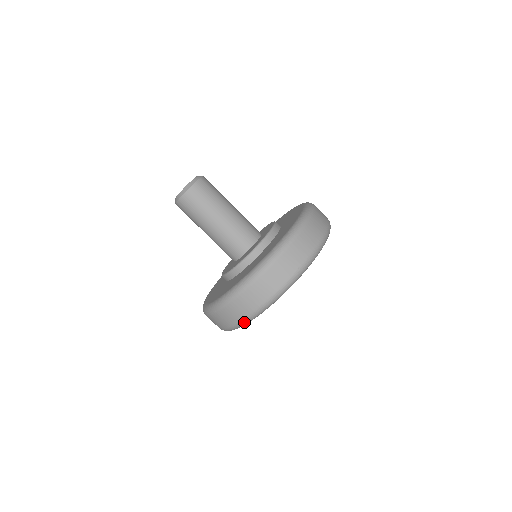
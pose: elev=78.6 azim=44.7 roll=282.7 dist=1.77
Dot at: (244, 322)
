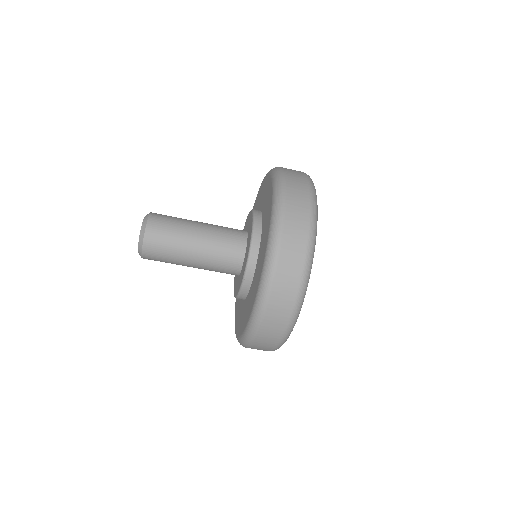
Dot at: (279, 347)
